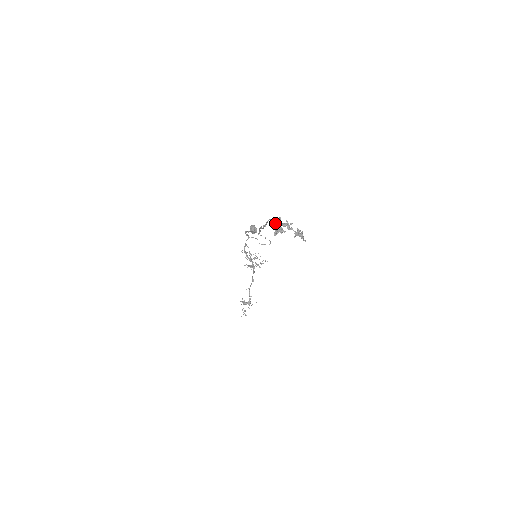
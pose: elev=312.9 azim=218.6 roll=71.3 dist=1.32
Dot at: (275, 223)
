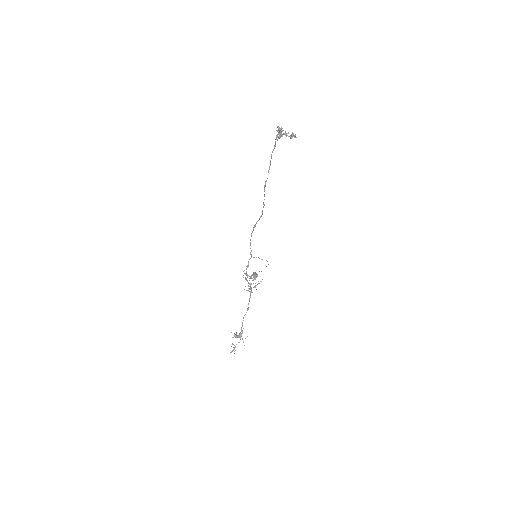
Dot at: (278, 126)
